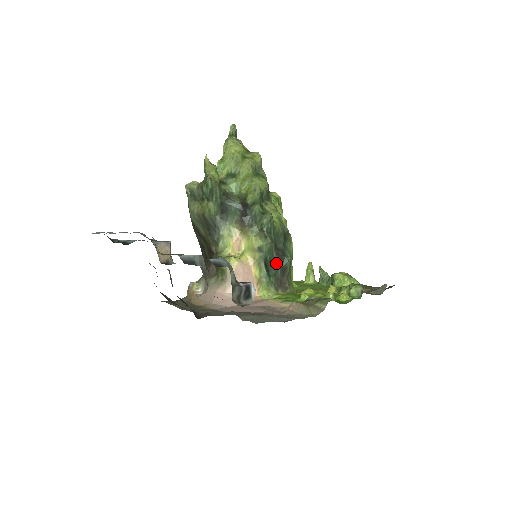
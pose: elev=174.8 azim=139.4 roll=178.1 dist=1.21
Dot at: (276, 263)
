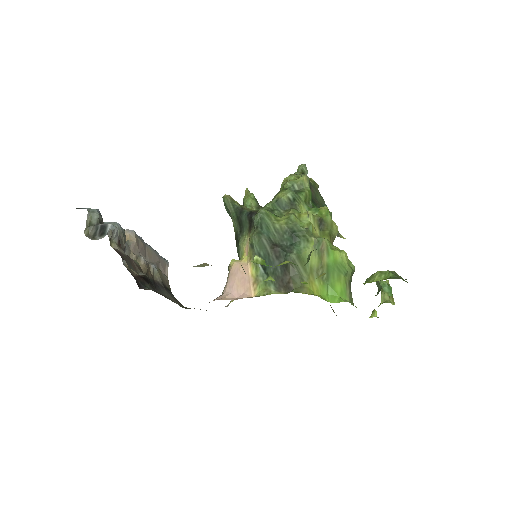
Dot at: (274, 260)
